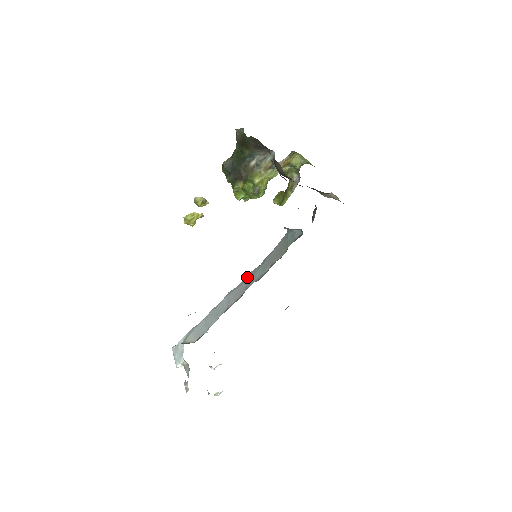
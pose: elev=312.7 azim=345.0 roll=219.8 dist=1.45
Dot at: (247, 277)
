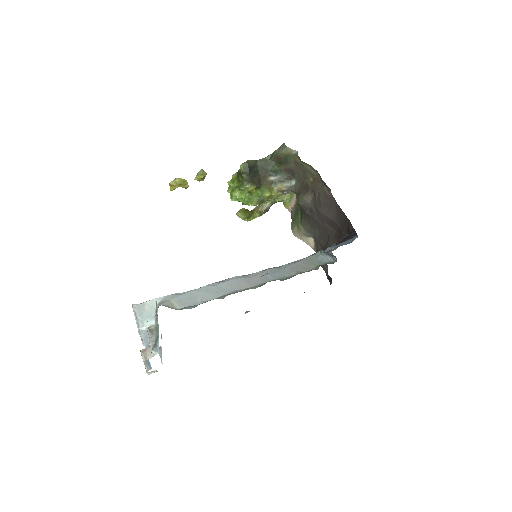
Dot at: (263, 272)
